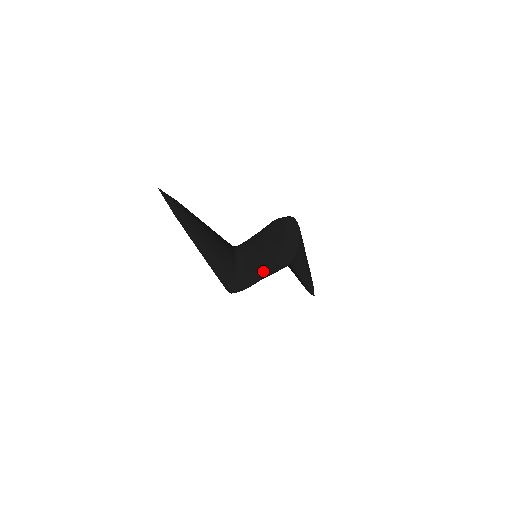
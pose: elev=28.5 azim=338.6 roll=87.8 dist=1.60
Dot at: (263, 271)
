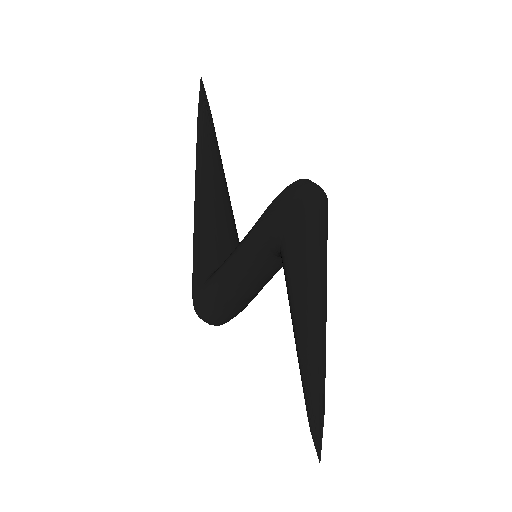
Dot at: (243, 240)
